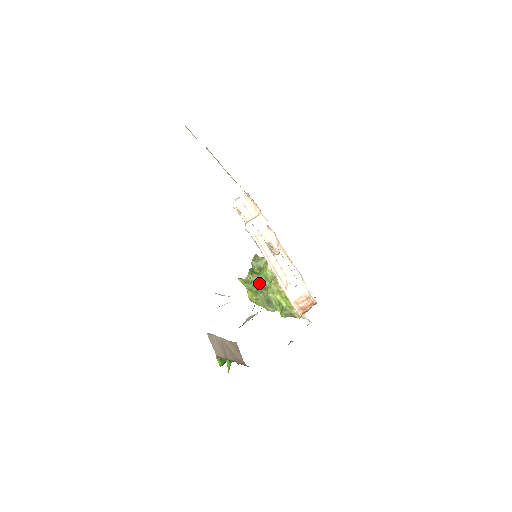
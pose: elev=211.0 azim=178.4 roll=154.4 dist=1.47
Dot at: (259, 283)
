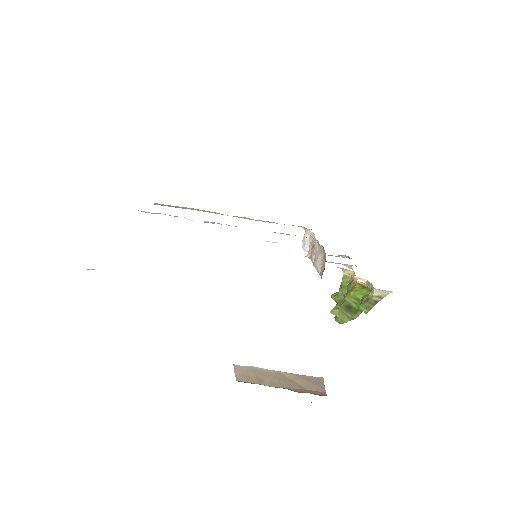
Dot at: (342, 298)
